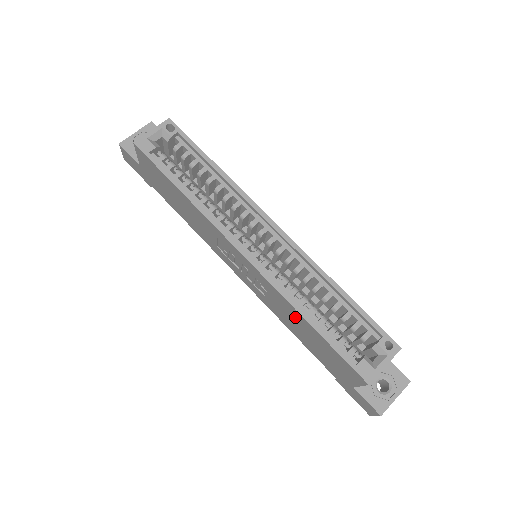
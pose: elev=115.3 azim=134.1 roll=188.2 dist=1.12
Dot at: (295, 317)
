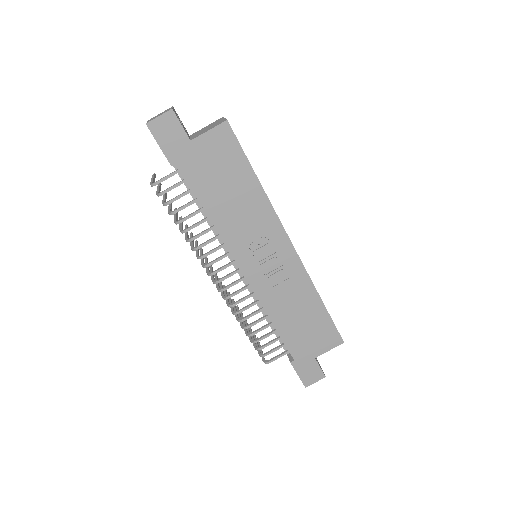
Dot at: (305, 299)
